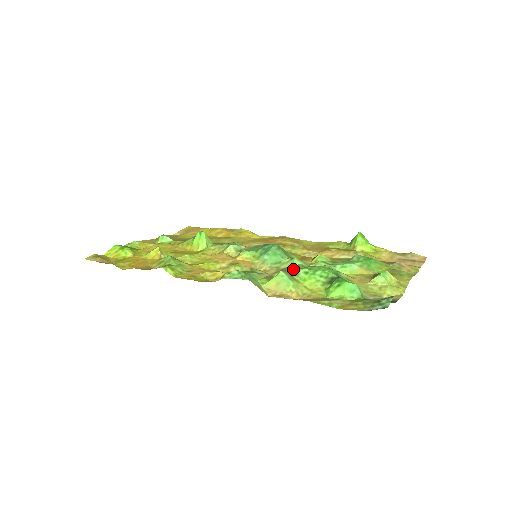
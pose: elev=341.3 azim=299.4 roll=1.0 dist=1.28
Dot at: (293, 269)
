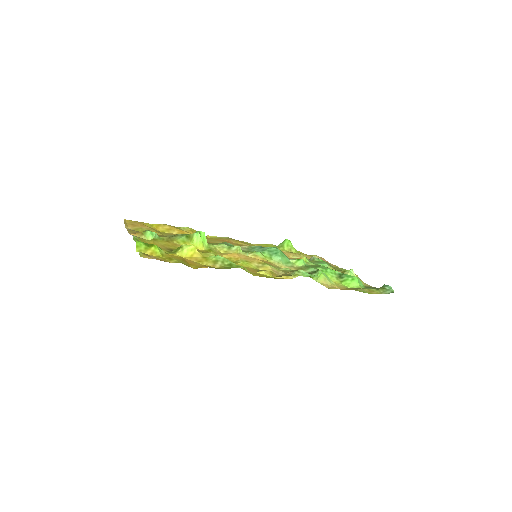
Dot at: (316, 268)
